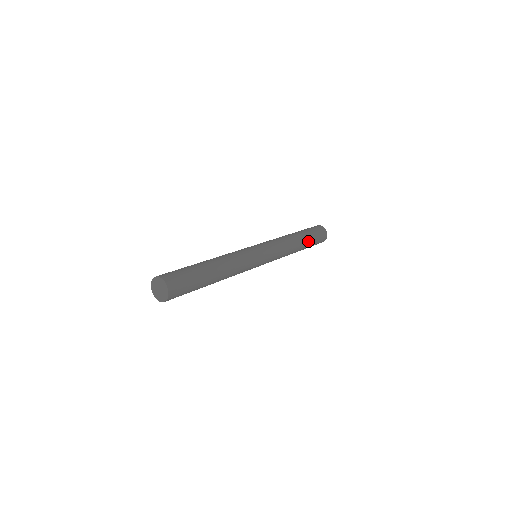
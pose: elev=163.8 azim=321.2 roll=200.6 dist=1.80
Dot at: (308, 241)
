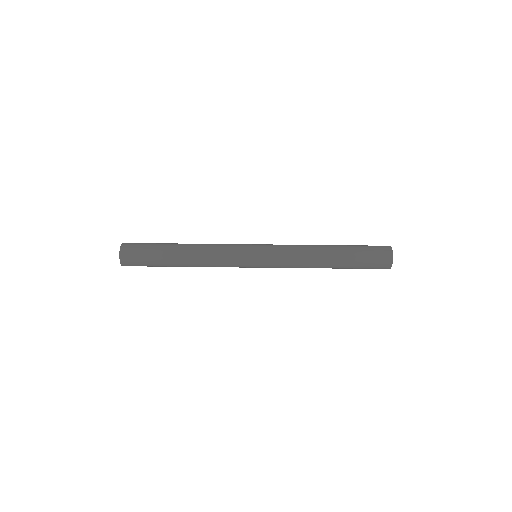
Dot at: (346, 256)
